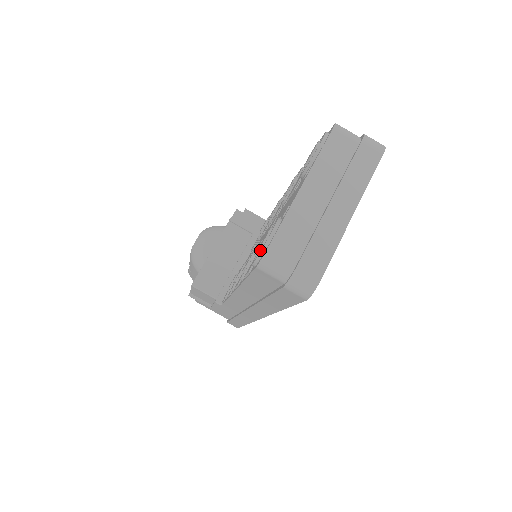
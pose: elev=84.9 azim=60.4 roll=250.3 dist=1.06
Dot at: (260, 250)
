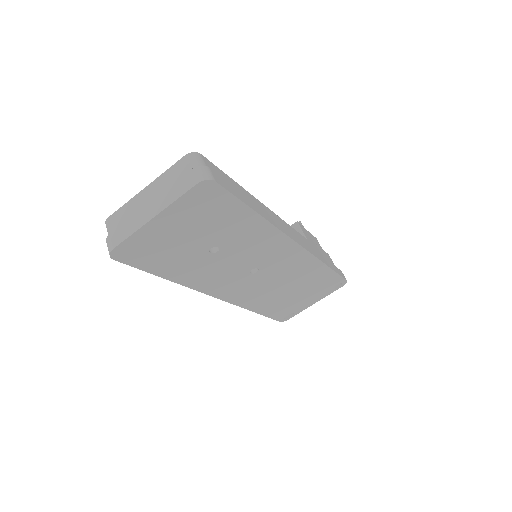
Dot at: occluded
